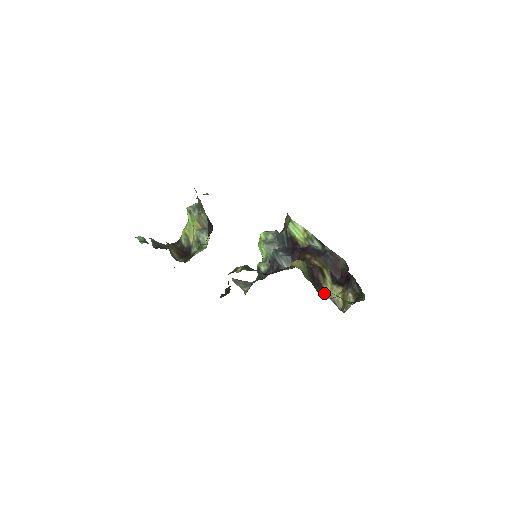
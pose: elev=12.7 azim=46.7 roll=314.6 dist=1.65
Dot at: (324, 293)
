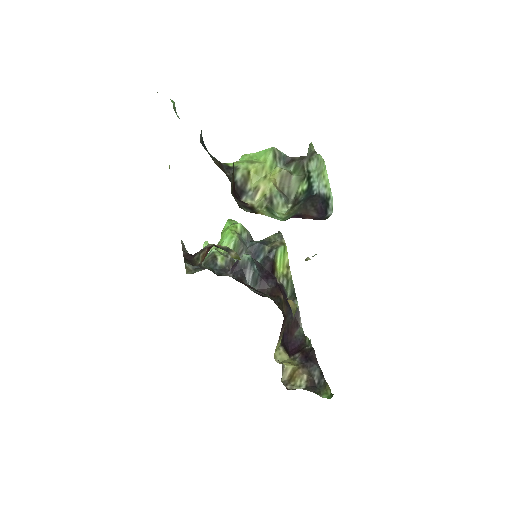
Dot at: occluded
